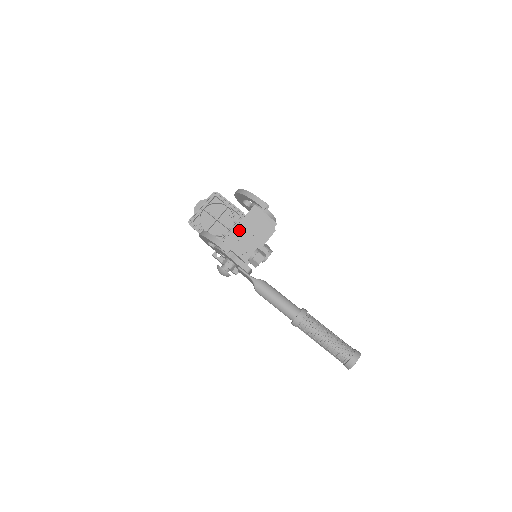
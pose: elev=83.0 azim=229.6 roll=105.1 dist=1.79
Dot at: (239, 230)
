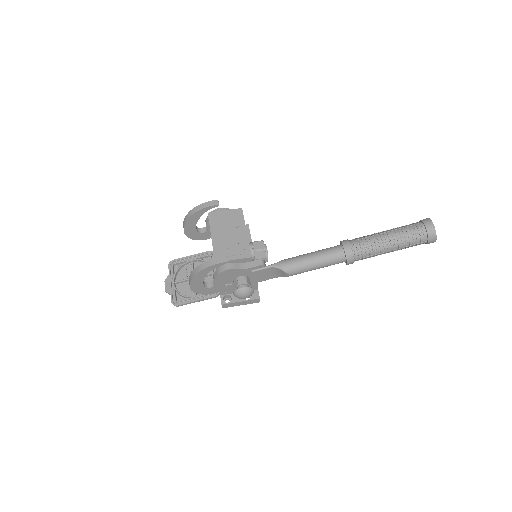
Dot at: (217, 241)
